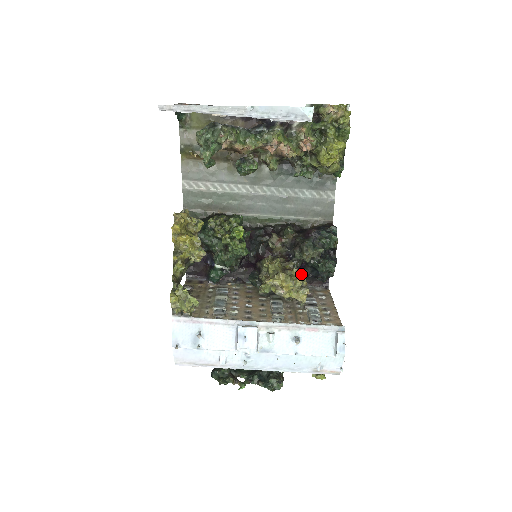
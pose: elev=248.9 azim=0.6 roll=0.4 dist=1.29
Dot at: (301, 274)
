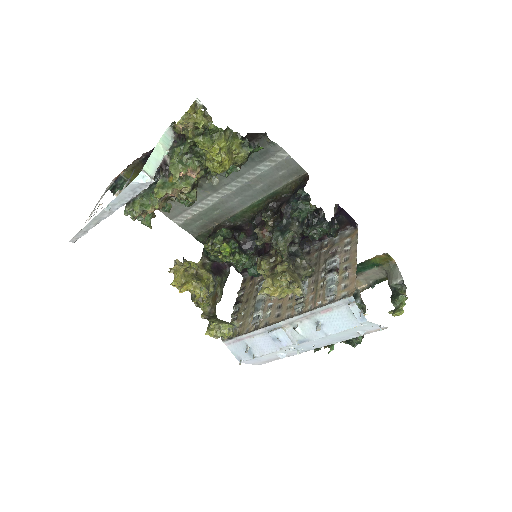
Dot at: occluded
